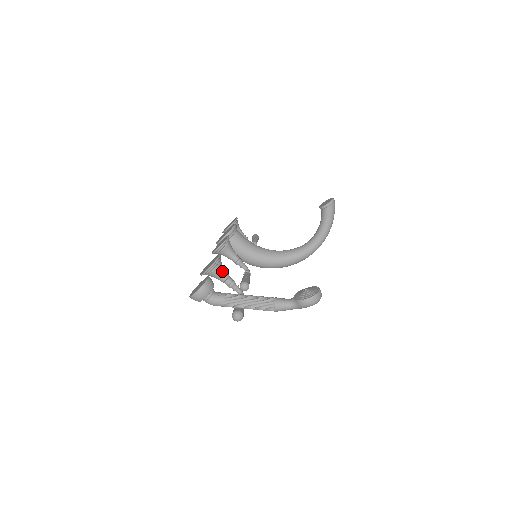
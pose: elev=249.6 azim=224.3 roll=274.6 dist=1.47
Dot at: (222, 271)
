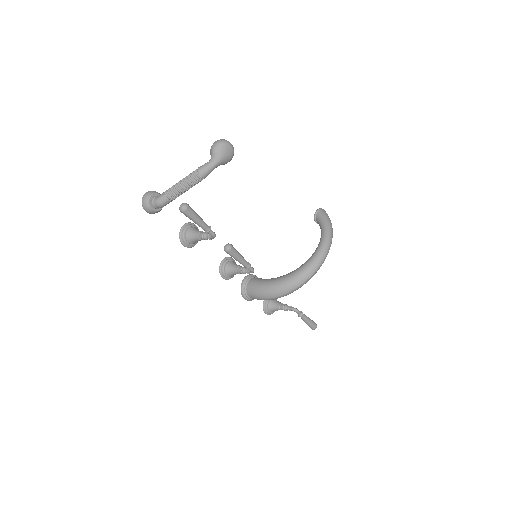
Dot at: (196, 230)
